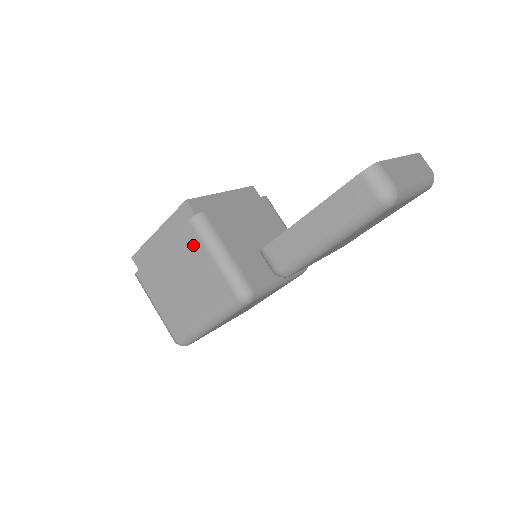
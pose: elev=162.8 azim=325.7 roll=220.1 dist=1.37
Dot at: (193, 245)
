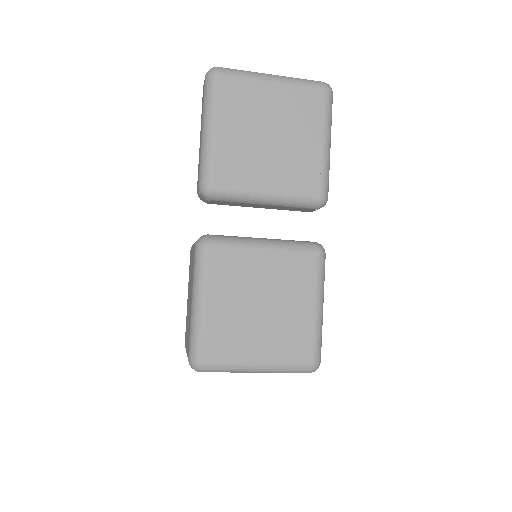
Dot at: occluded
